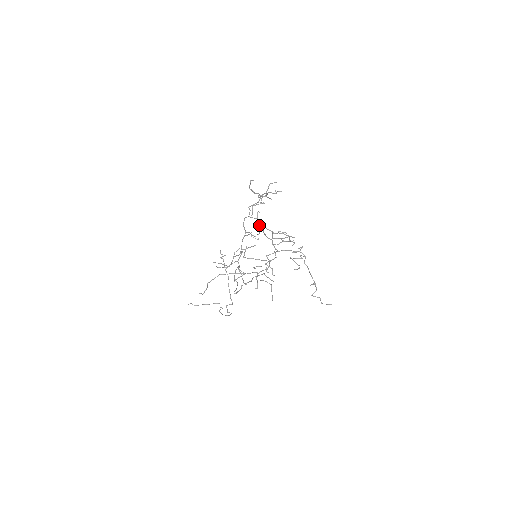
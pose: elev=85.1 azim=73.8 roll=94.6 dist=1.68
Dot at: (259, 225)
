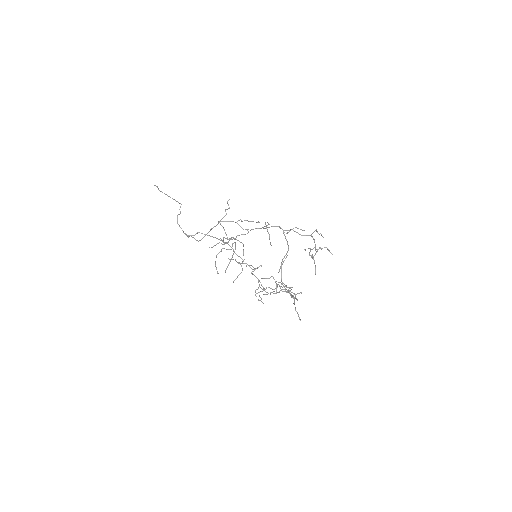
Dot at: occluded
